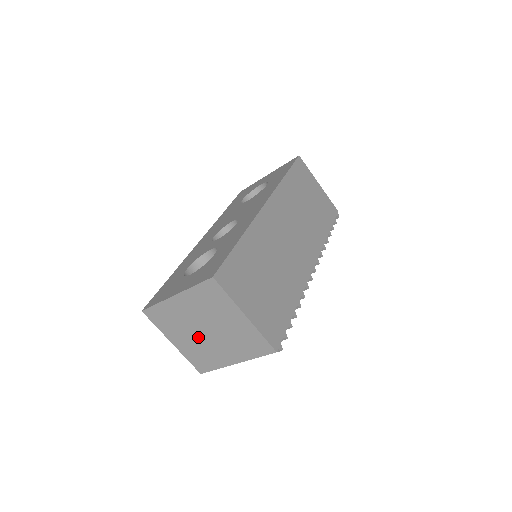
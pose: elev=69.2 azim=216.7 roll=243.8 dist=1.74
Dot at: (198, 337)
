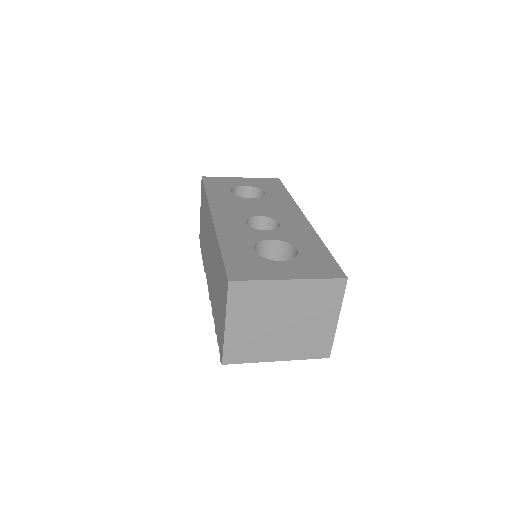
Dot at: (266, 326)
